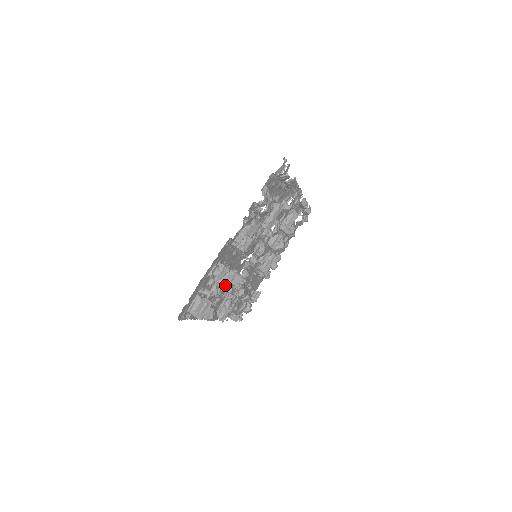
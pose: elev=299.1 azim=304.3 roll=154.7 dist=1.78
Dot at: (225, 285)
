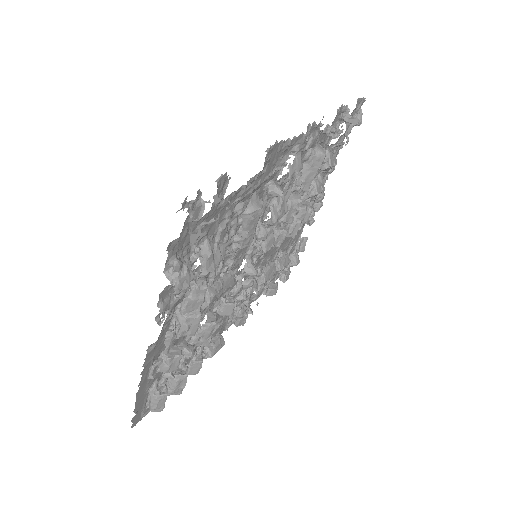
Dot at: (202, 341)
